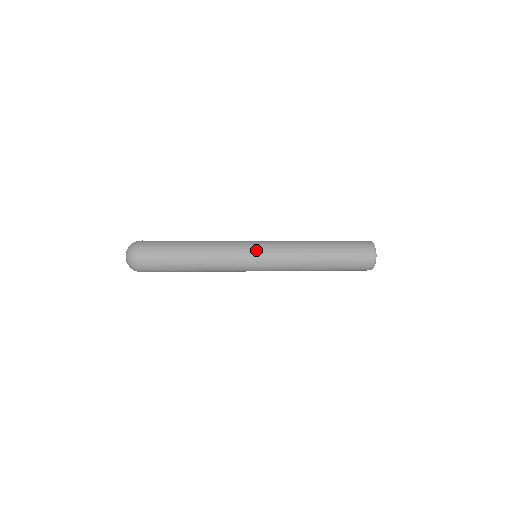
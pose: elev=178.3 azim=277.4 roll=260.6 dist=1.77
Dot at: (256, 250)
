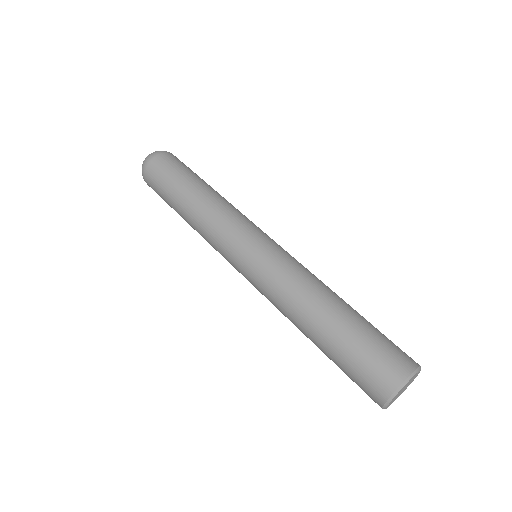
Dot at: occluded
